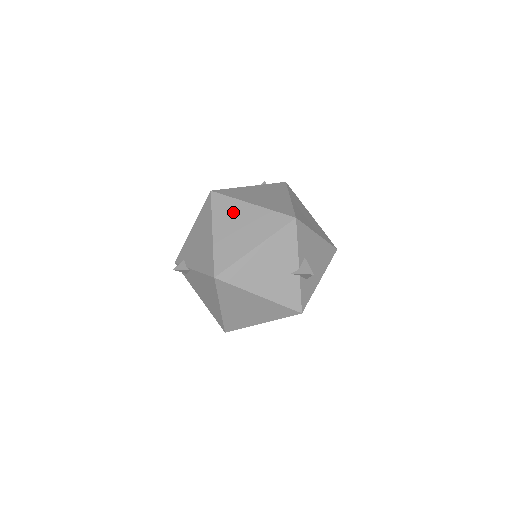
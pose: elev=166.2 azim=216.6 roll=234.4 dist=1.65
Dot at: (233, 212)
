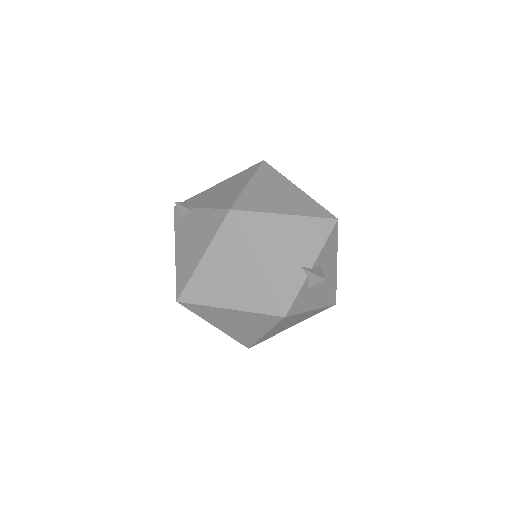
Dot at: (278, 182)
